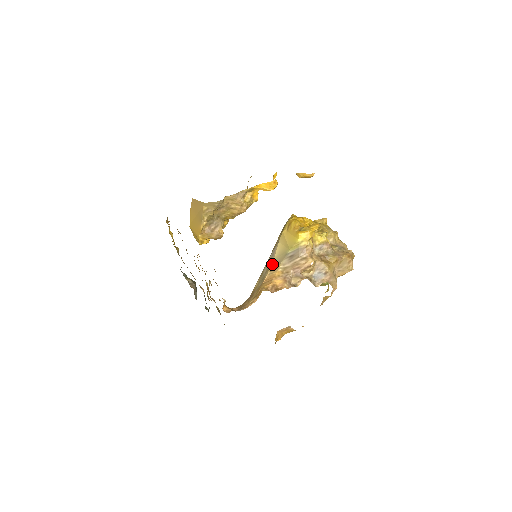
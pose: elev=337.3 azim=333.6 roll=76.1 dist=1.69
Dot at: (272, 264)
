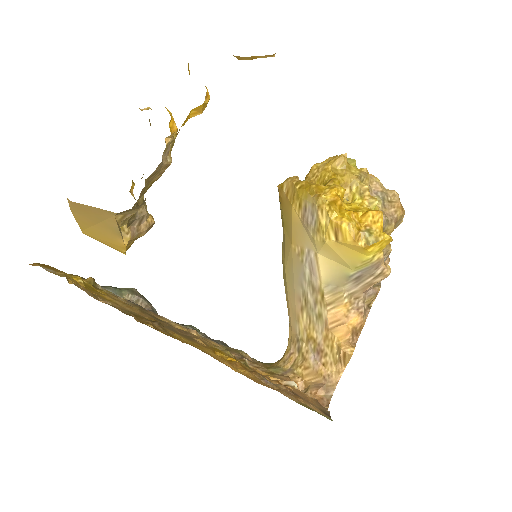
Dot at: (324, 292)
